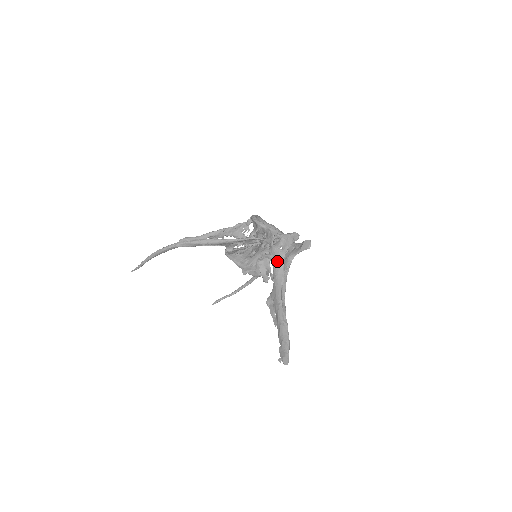
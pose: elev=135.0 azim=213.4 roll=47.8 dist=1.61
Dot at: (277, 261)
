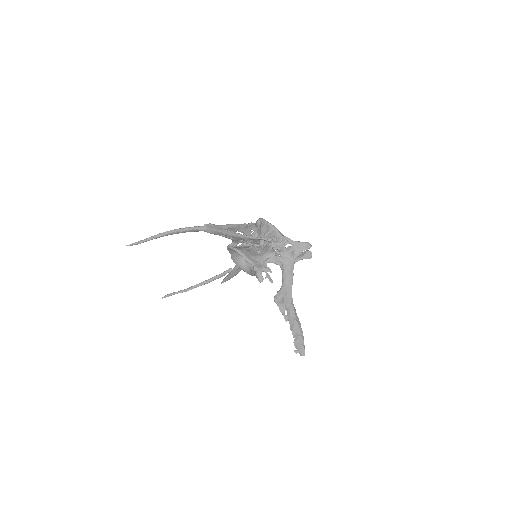
Dot at: (289, 264)
